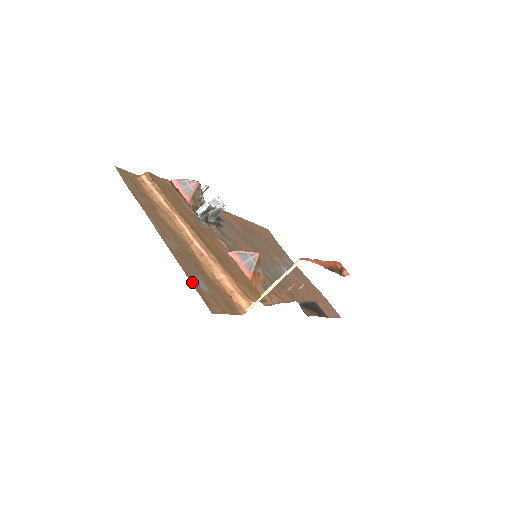
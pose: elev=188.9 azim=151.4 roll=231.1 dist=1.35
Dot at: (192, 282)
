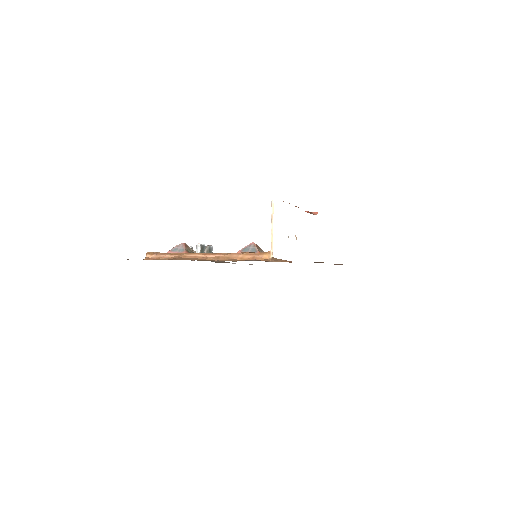
Dot at: occluded
